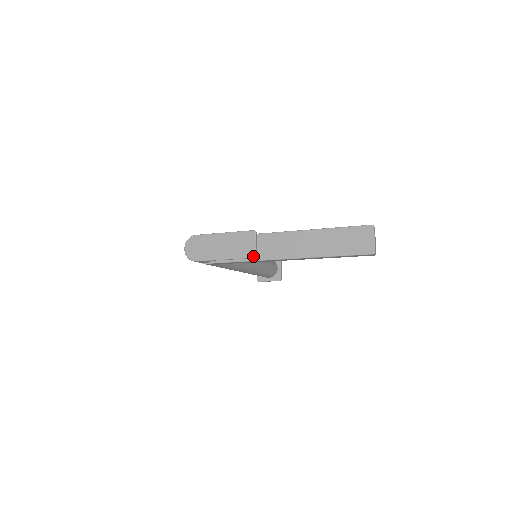
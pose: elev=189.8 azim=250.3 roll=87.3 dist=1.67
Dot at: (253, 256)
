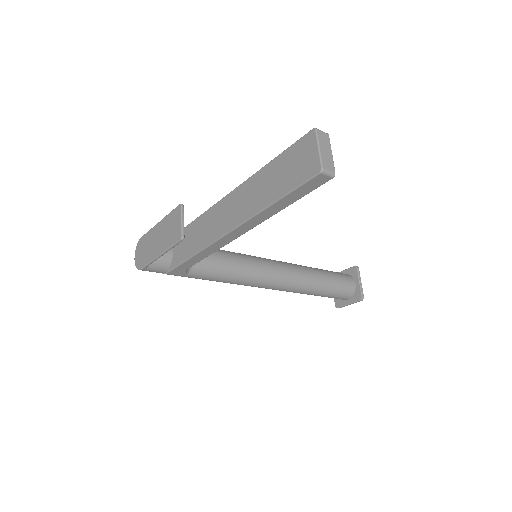
Dot at: (179, 238)
